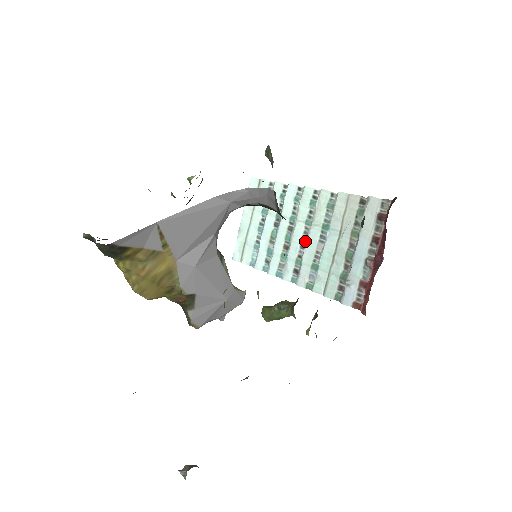
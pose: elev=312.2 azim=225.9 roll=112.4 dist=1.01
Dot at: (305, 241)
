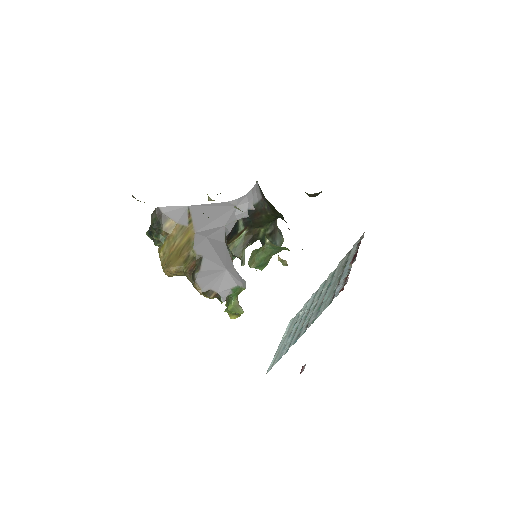
Dot at: (316, 305)
